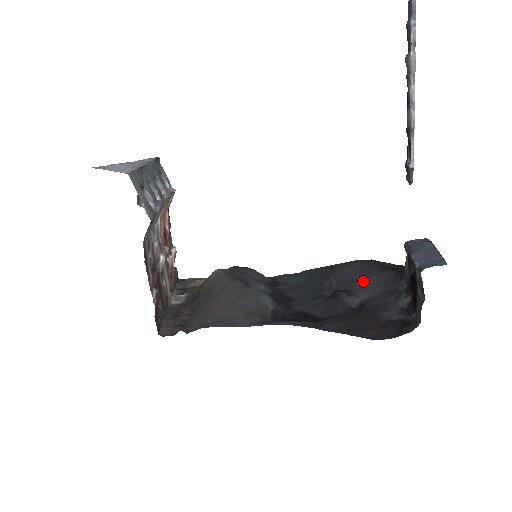
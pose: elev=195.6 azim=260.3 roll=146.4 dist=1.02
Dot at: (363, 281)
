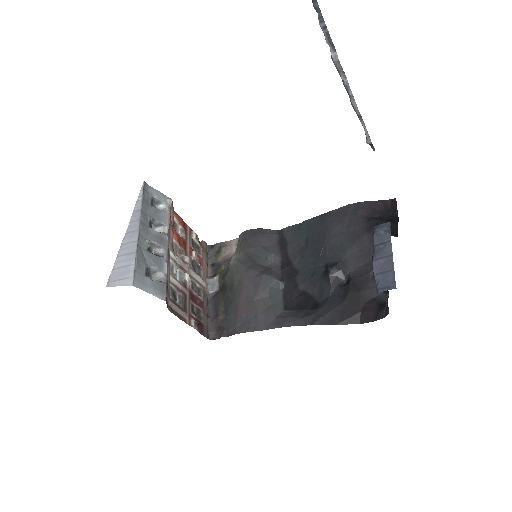
Dot at: (350, 249)
